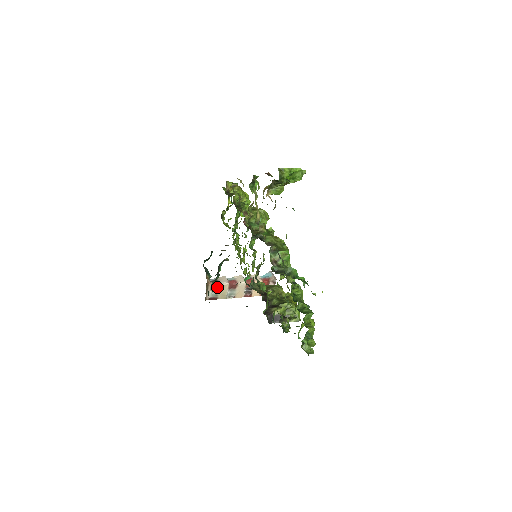
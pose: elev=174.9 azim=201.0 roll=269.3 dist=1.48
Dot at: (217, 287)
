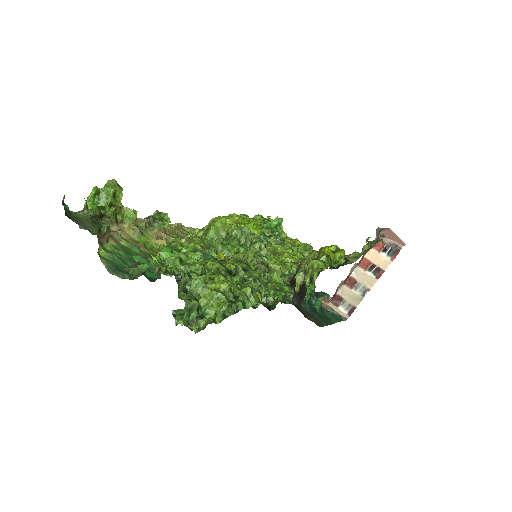
Dot at: (339, 299)
